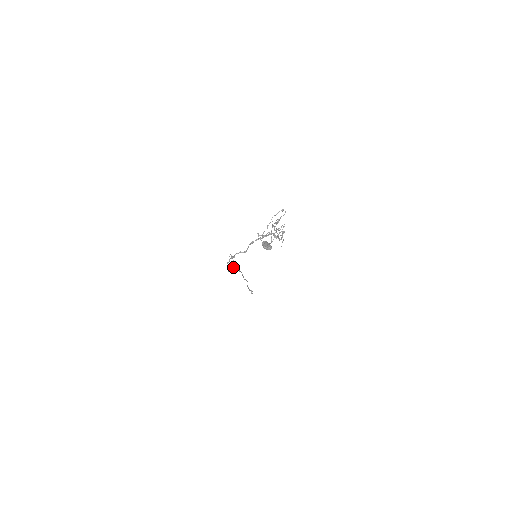
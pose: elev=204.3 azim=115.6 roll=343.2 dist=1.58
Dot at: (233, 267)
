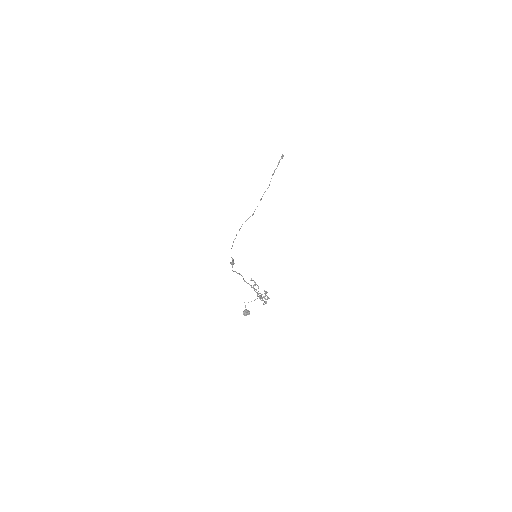
Dot at: occluded
